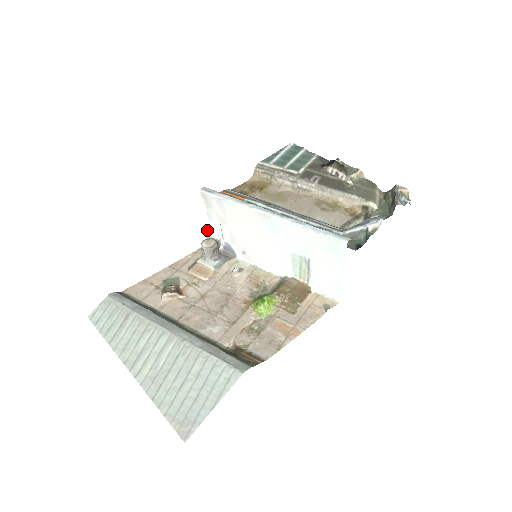
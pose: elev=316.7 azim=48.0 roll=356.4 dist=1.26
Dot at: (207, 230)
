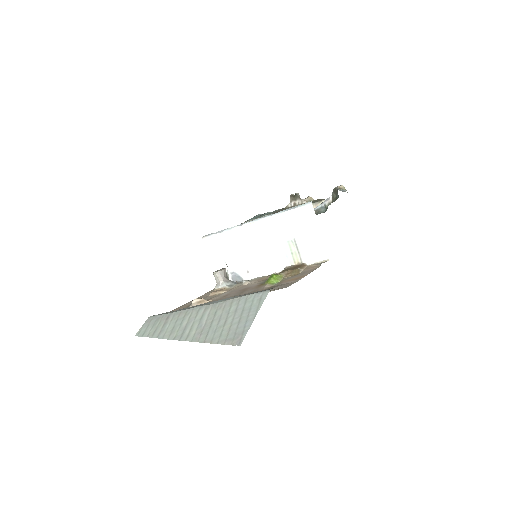
Dot at: occluded
